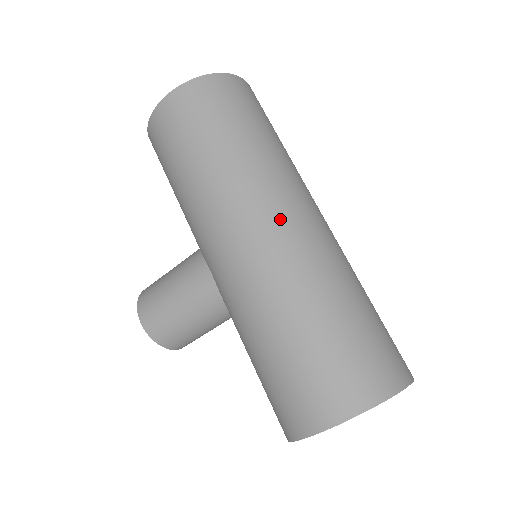
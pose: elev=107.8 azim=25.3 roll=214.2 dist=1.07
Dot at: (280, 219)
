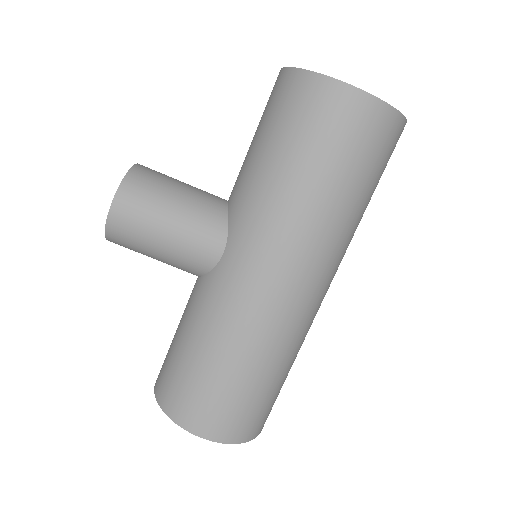
Dot at: (316, 290)
